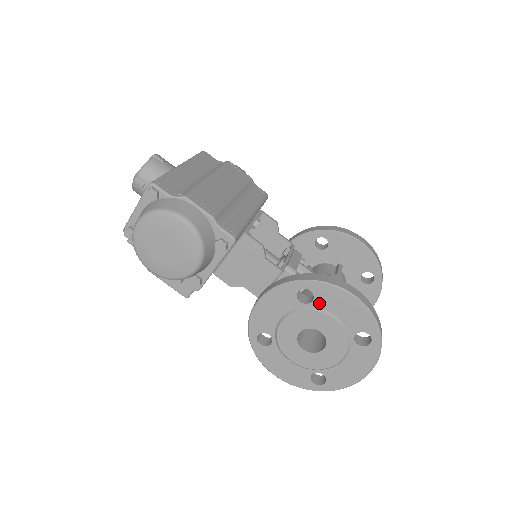
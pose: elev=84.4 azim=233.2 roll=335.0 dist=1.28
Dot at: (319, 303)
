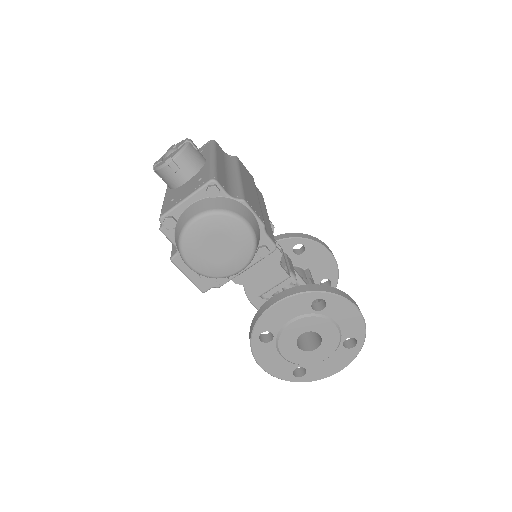
Dot at: (328, 312)
